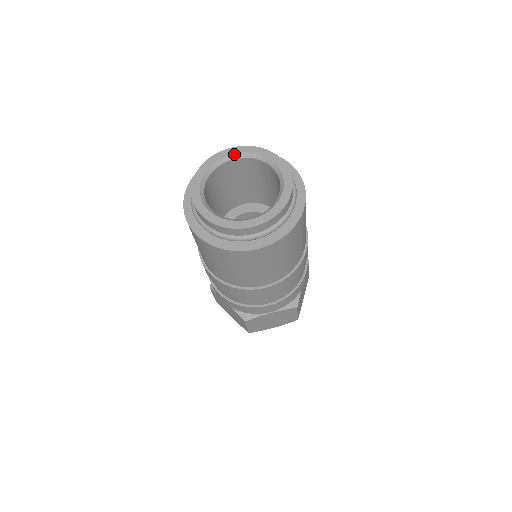
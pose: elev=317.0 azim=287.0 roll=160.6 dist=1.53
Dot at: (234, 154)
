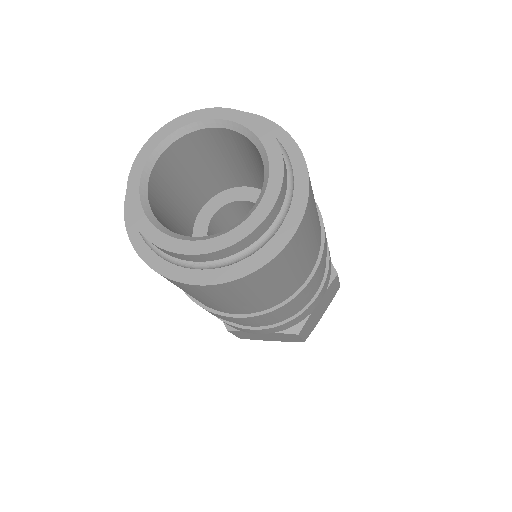
Dot at: (156, 149)
